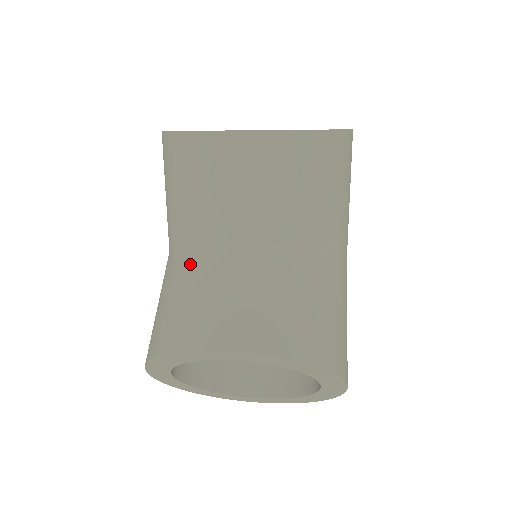
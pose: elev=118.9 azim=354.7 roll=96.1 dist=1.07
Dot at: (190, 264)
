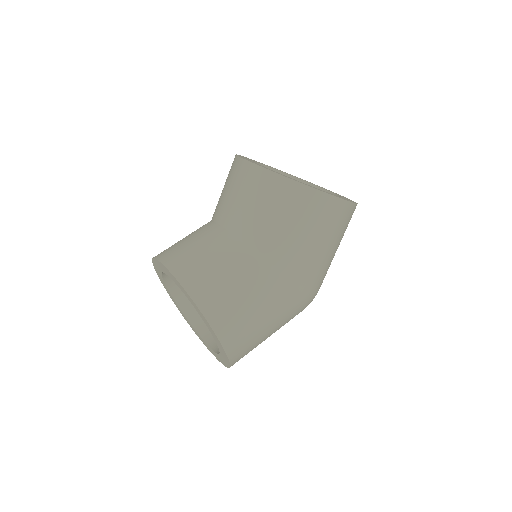
Dot at: (201, 227)
